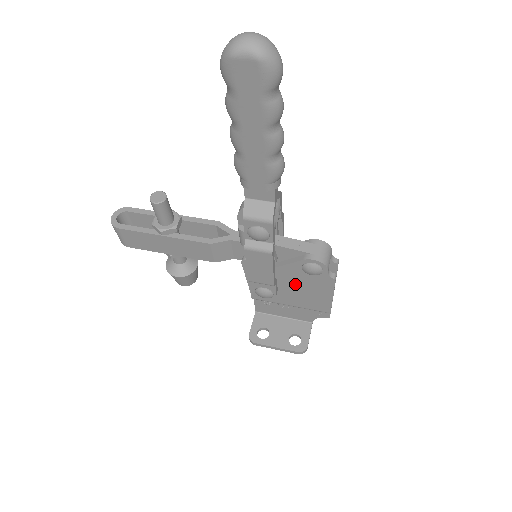
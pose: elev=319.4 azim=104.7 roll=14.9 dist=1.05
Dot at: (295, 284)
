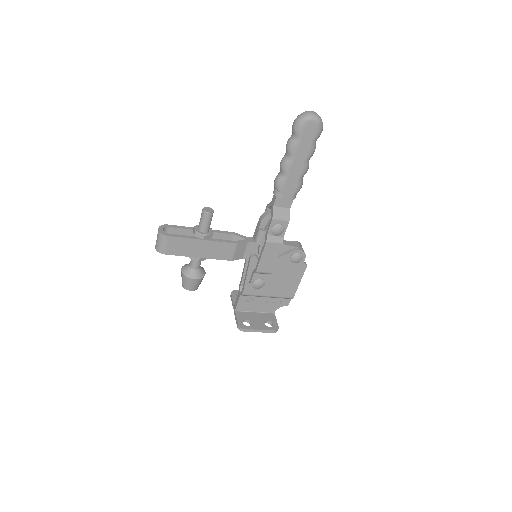
Dot at: (280, 274)
